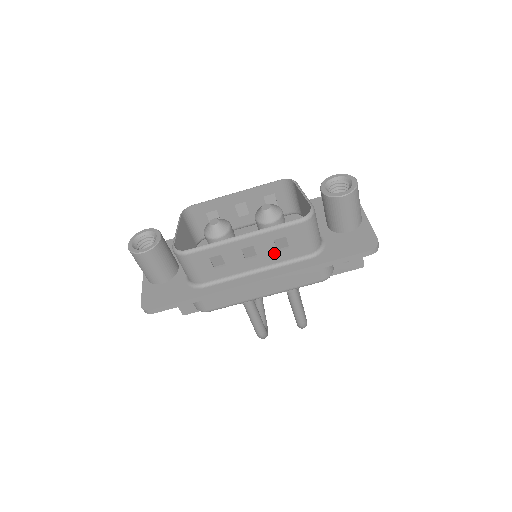
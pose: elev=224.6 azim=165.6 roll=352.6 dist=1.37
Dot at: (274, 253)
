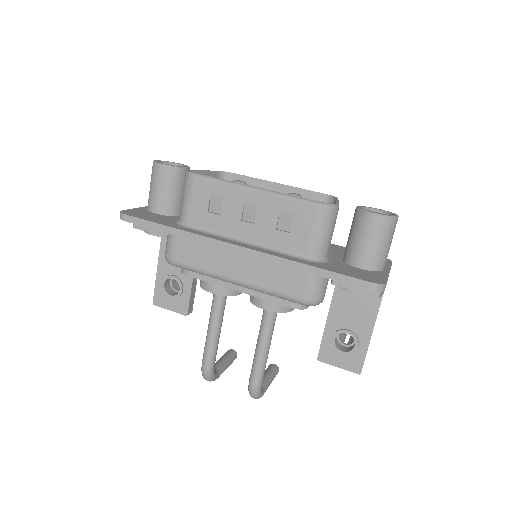
Dot at: (272, 230)
